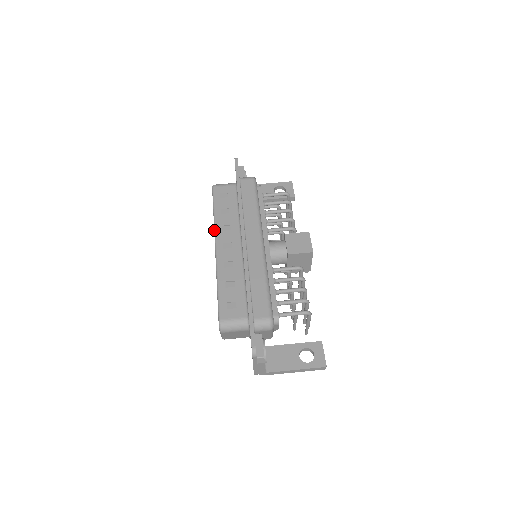
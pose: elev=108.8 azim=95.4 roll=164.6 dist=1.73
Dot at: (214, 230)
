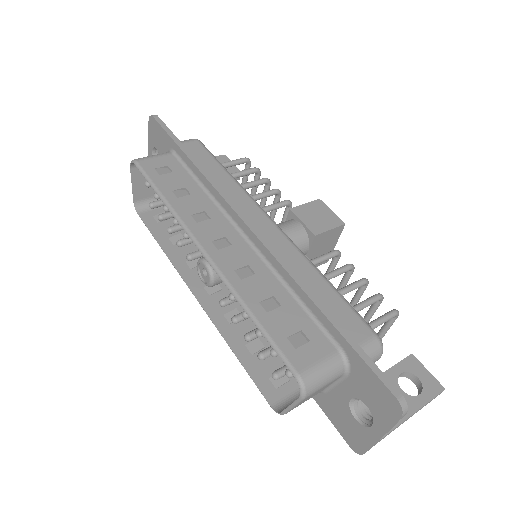
Dot at: (181, 225)
